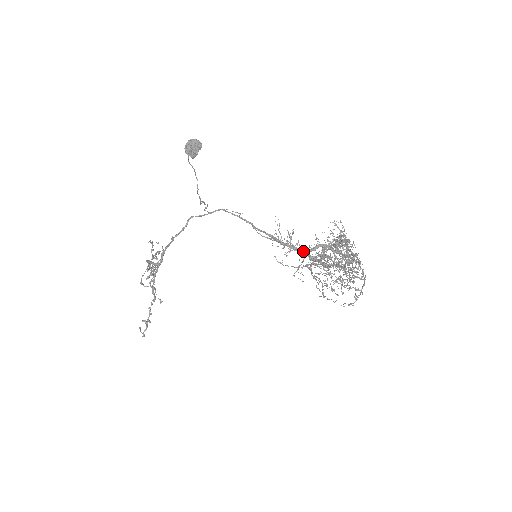
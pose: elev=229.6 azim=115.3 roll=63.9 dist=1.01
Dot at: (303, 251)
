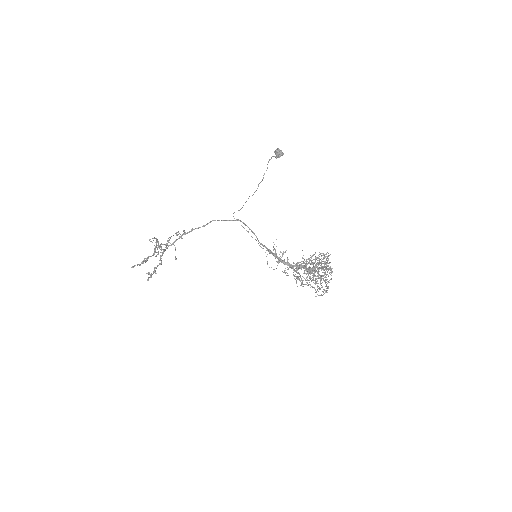
Dot at: (289, 264)
